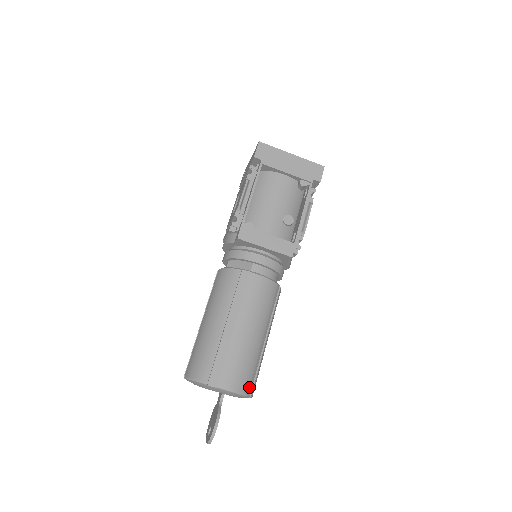
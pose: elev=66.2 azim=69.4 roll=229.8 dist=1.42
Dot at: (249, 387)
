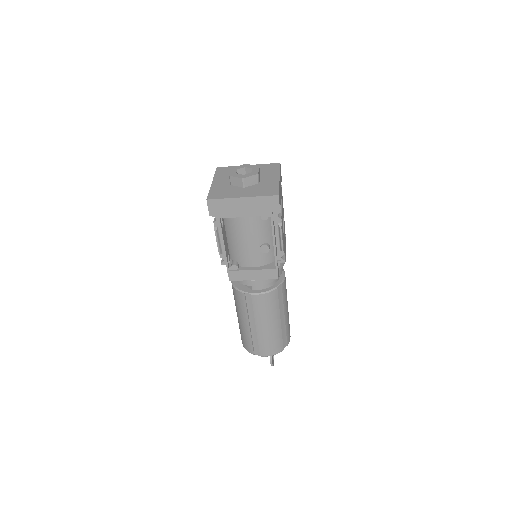
Dot at: (283, 346)
